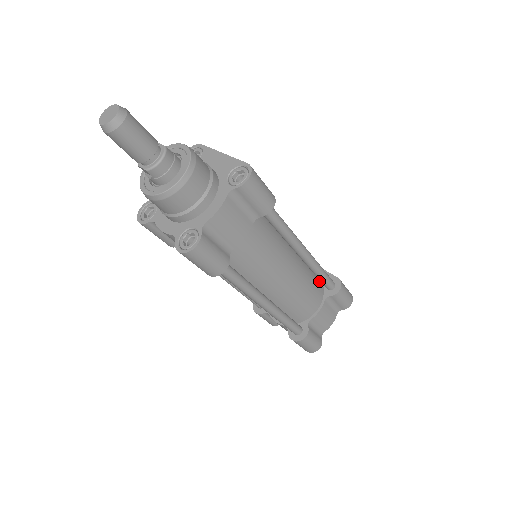
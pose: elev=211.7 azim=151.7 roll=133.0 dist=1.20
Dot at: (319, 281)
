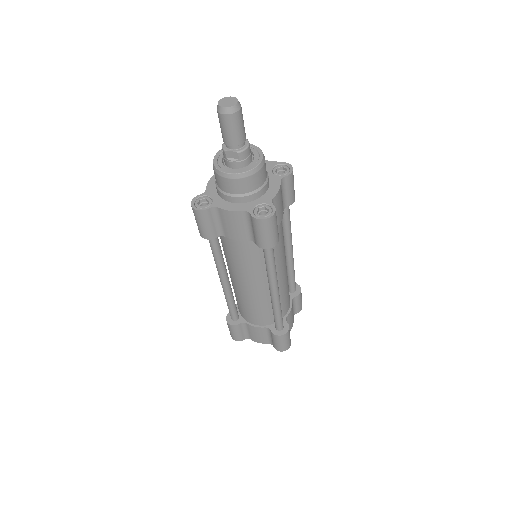
Dot at: occluded
